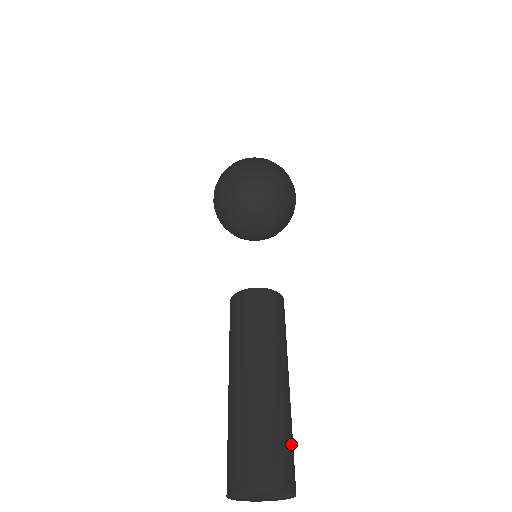
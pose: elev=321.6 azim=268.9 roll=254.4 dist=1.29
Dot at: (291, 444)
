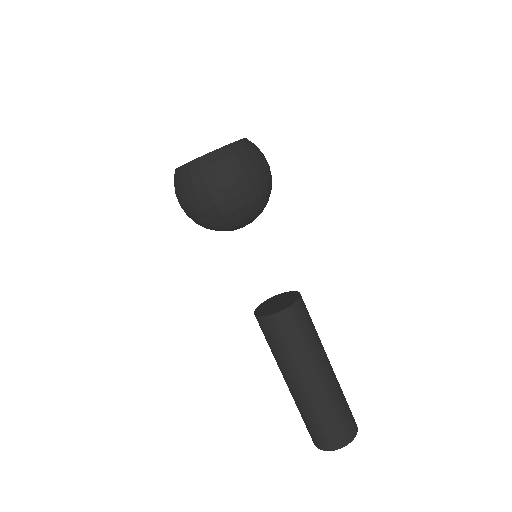
Dot at: occluded
